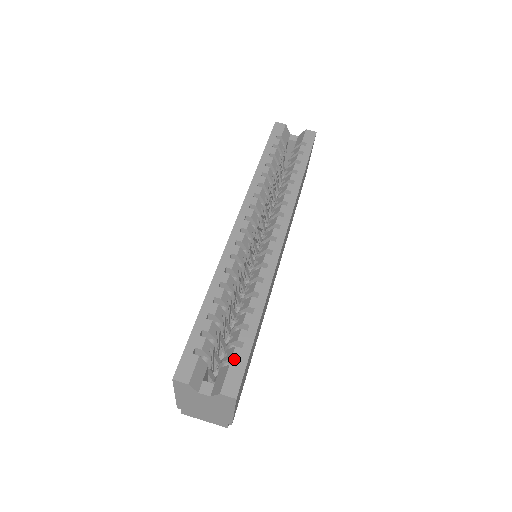
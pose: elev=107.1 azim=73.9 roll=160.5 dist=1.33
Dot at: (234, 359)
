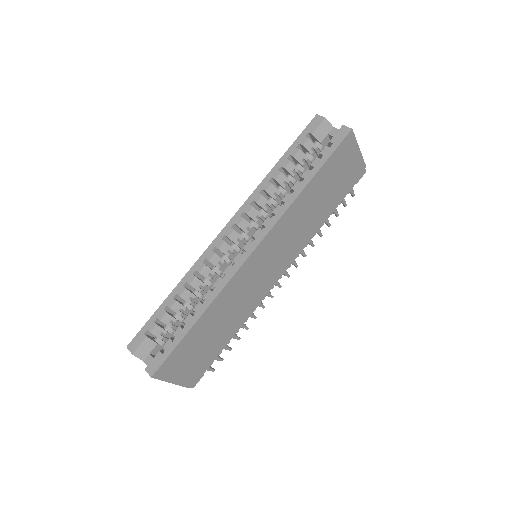
Dot at: (164, 348)
